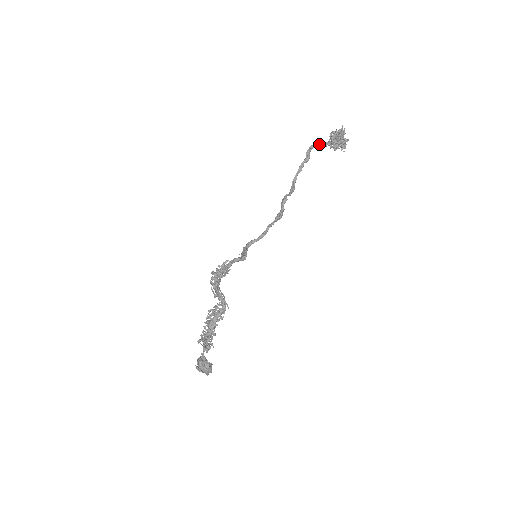
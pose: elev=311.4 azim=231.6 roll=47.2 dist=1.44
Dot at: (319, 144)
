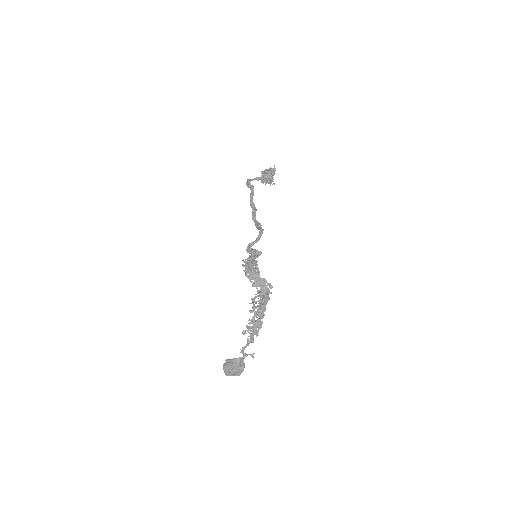
Dot at: occluded
